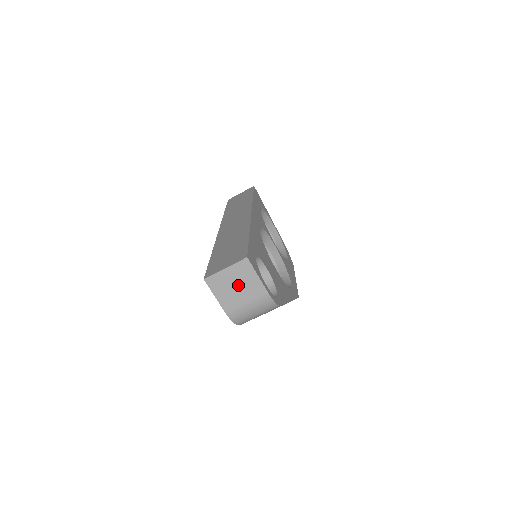
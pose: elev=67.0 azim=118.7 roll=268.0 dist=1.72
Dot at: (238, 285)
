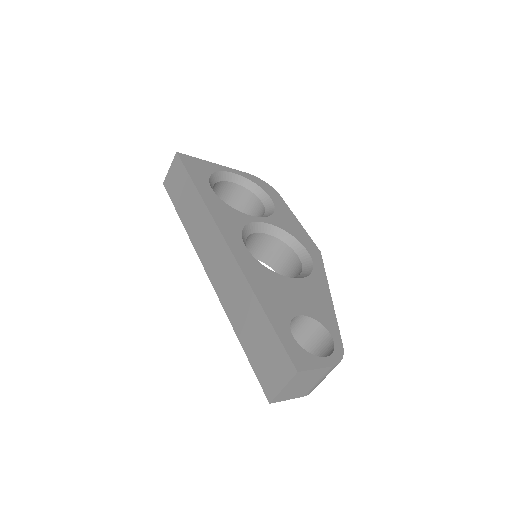
Dot at: (303, 384)
